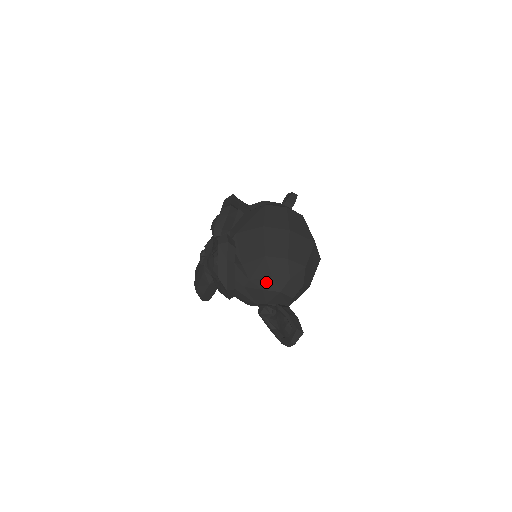
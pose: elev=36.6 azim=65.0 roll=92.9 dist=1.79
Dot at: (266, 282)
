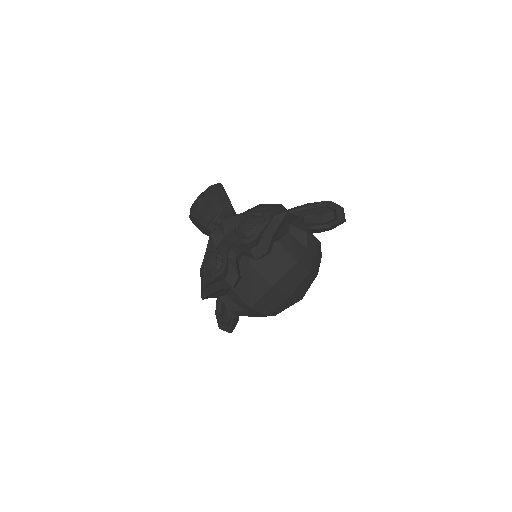
Dot at: (236, 310)
